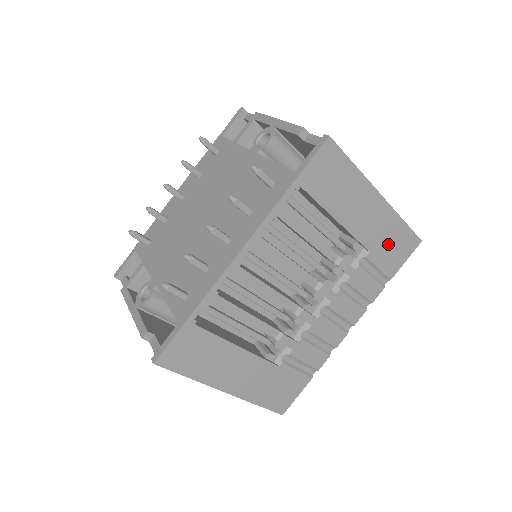
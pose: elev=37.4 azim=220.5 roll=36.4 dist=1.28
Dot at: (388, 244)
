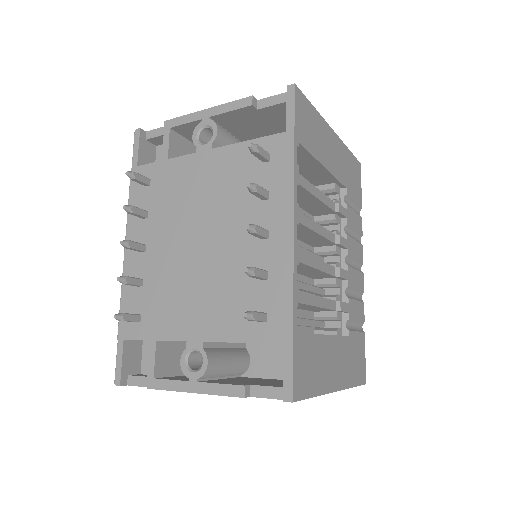
Dot at: (350, 176)
